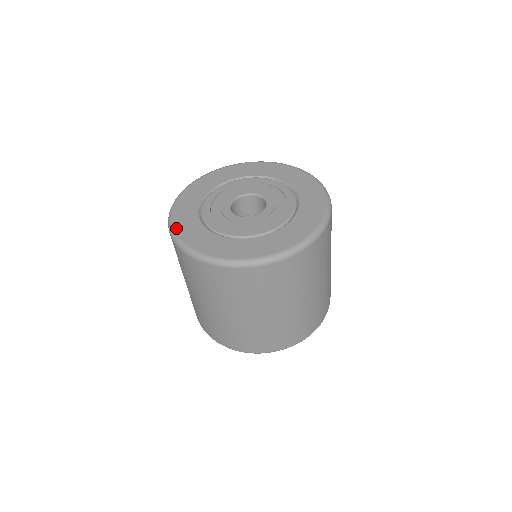
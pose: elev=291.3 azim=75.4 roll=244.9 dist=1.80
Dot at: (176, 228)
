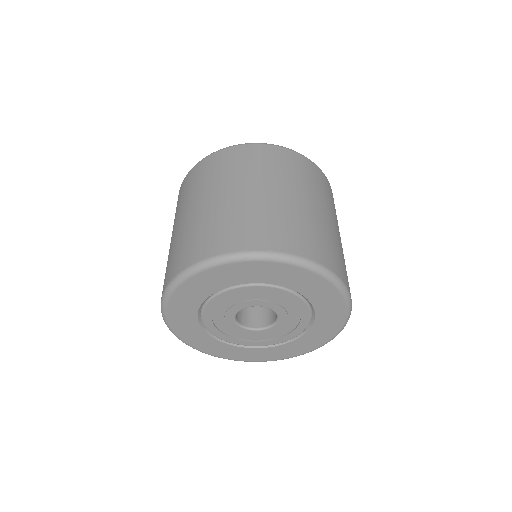
Dot at: (173, 327)
